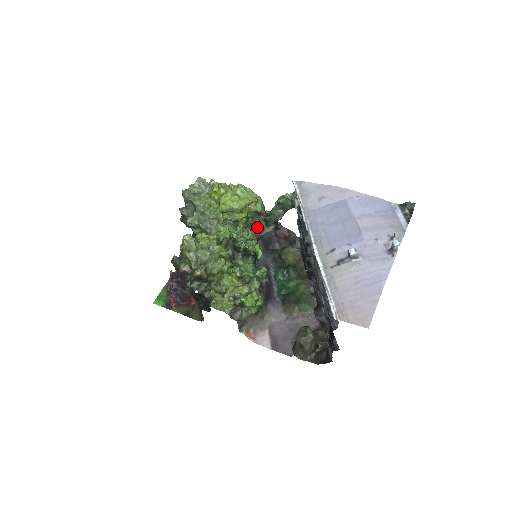
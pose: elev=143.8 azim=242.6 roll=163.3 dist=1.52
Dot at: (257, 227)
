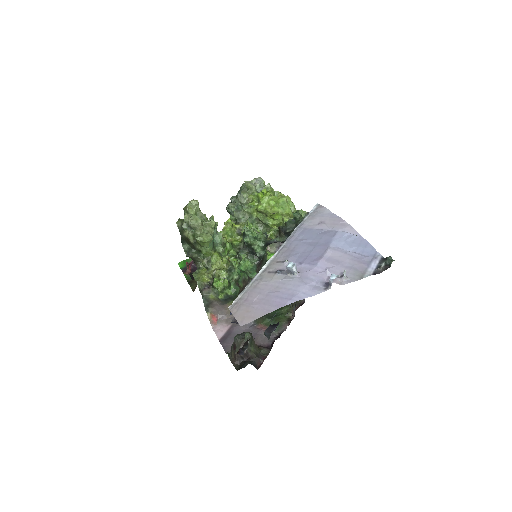
Dot at: occluded
